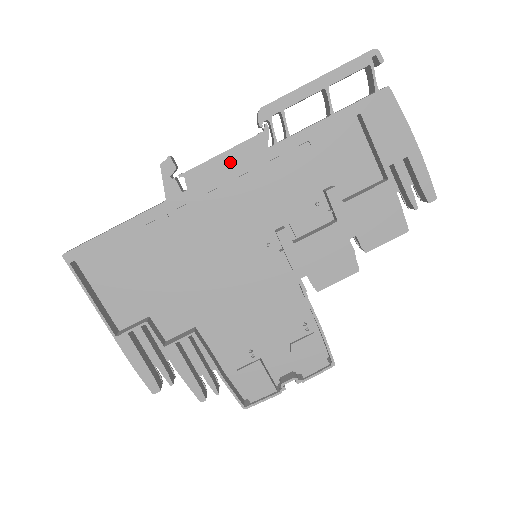
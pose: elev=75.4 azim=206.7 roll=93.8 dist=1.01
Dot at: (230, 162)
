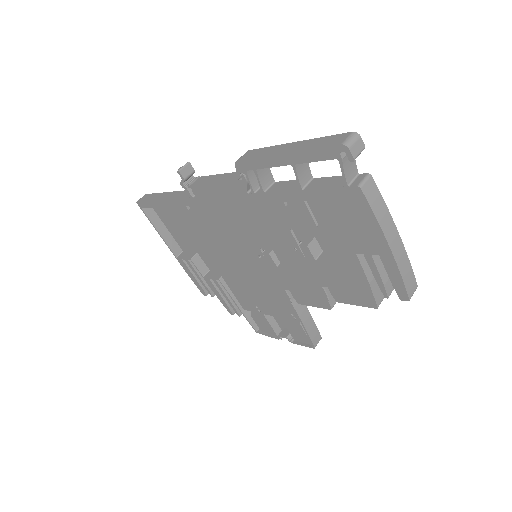
Dot at: (220, 192)
